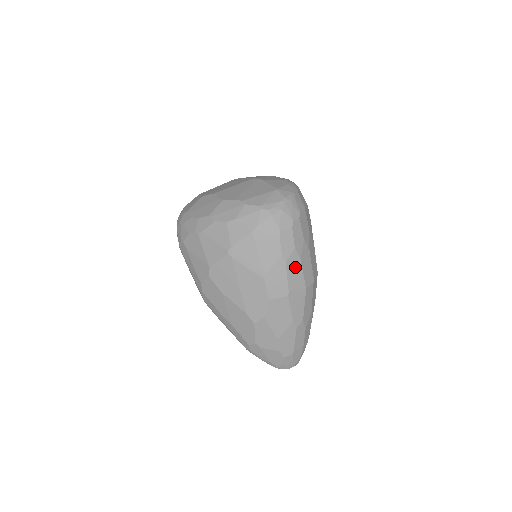
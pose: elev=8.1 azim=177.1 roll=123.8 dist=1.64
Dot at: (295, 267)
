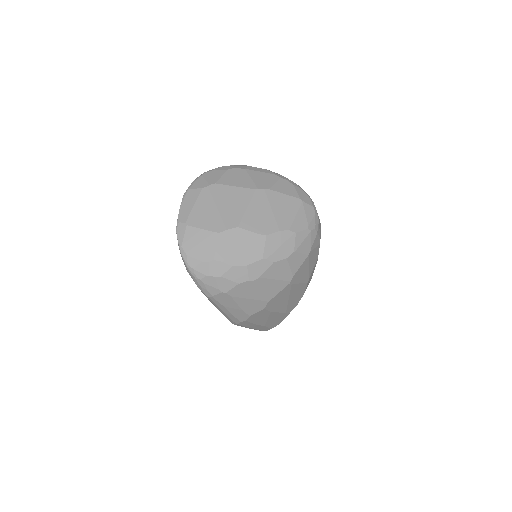
Dot at: occluded
